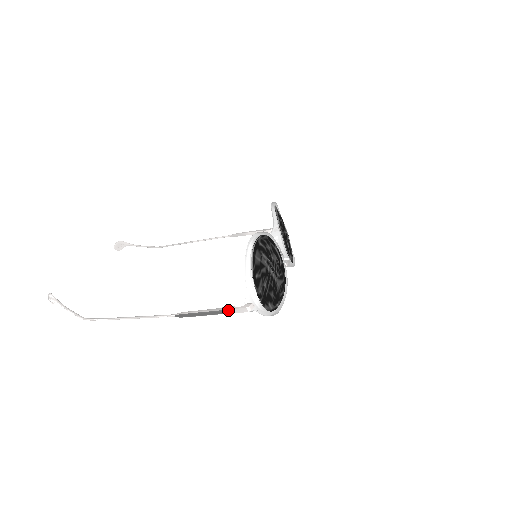
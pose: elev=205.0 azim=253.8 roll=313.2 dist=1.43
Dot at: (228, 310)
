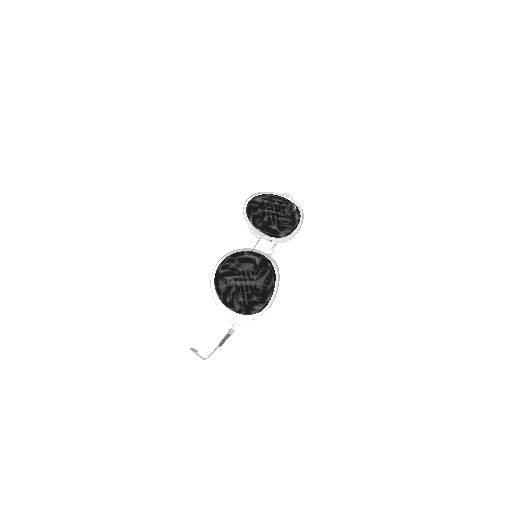
Dot at: (228, 334)
